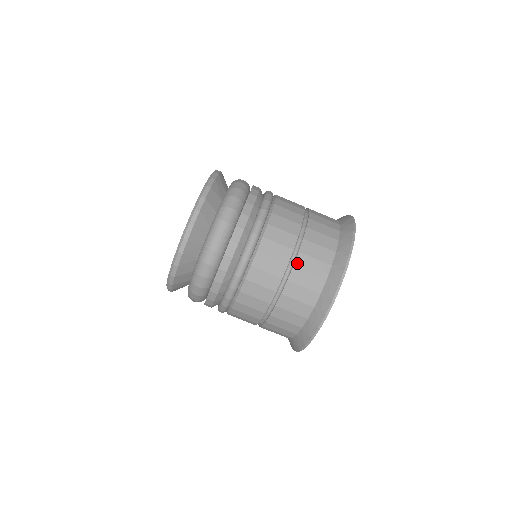
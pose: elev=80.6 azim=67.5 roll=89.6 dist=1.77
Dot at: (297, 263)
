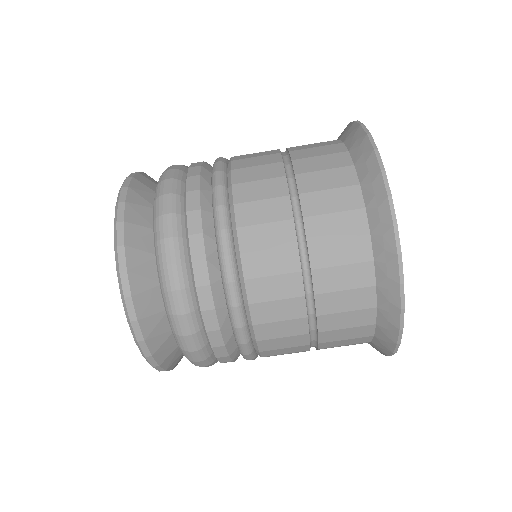
Dot at: (298, 170)
